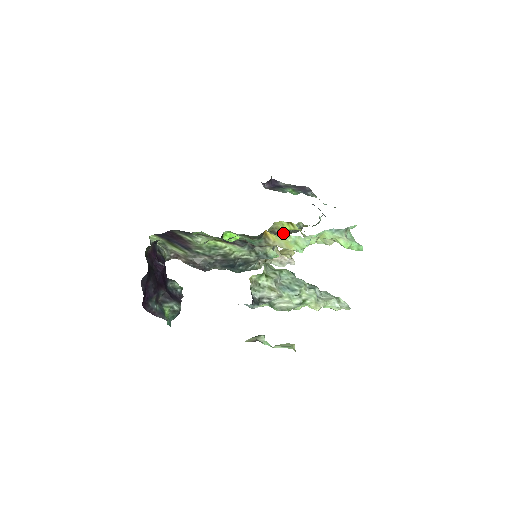
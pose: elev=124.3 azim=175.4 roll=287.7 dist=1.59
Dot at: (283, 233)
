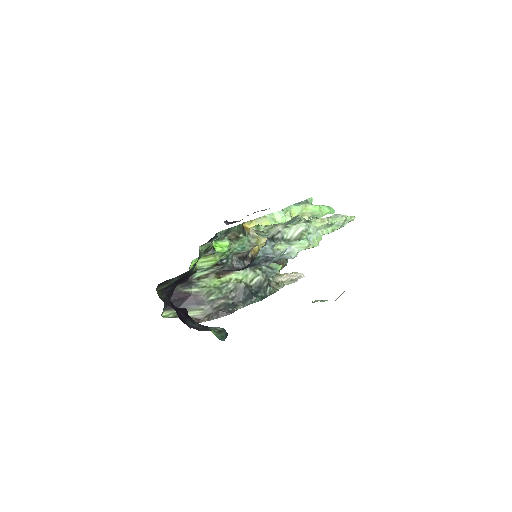
Dot at: occluded
